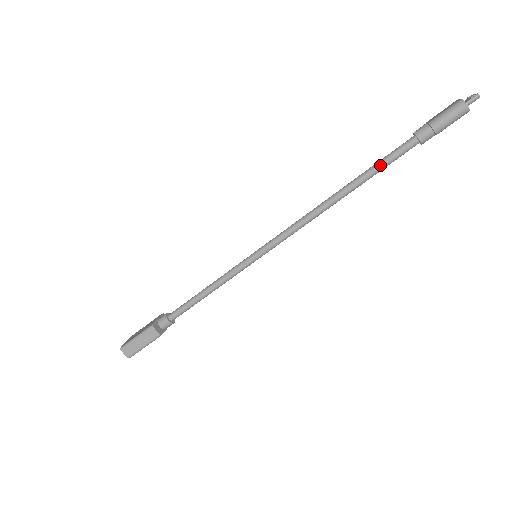
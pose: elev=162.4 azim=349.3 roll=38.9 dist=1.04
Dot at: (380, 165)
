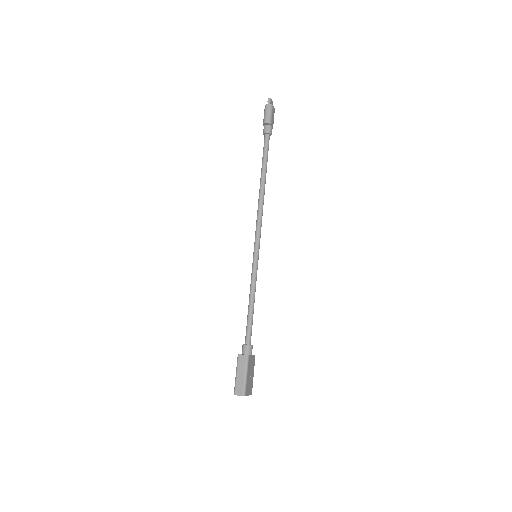
Dot at: (264, 157)
